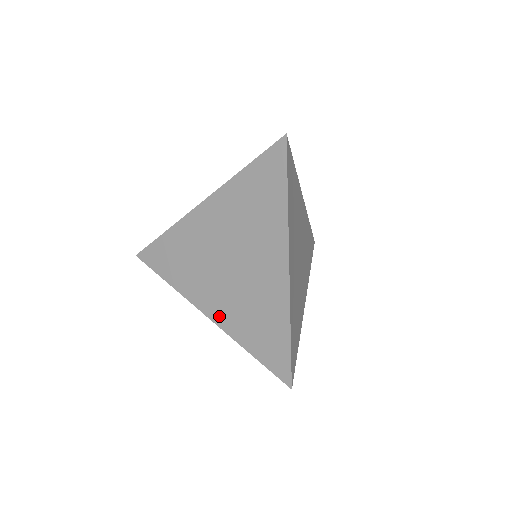
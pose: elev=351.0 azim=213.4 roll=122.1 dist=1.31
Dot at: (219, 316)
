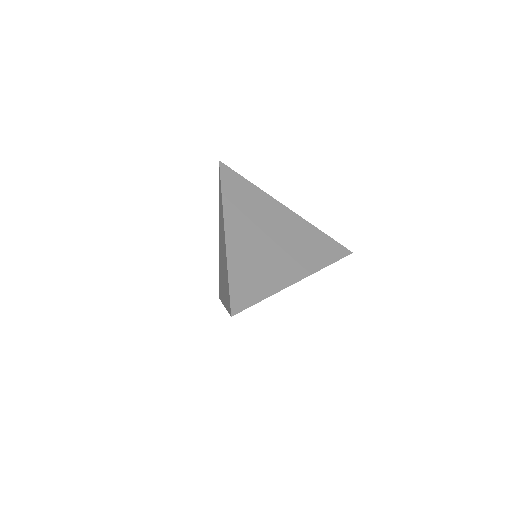
Dot at: (224, 299)
